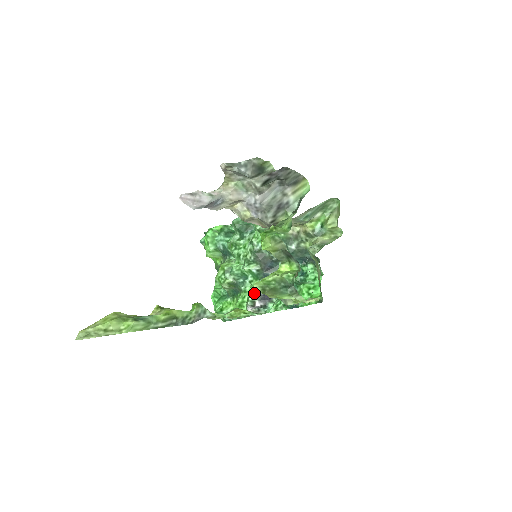
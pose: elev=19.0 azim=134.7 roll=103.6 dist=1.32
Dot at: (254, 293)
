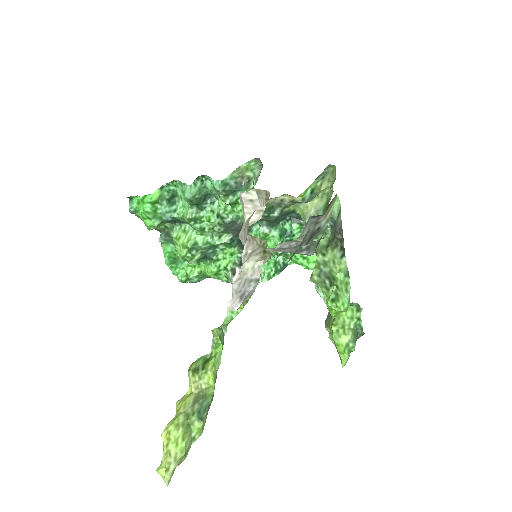
Dot at: (232, 261)
